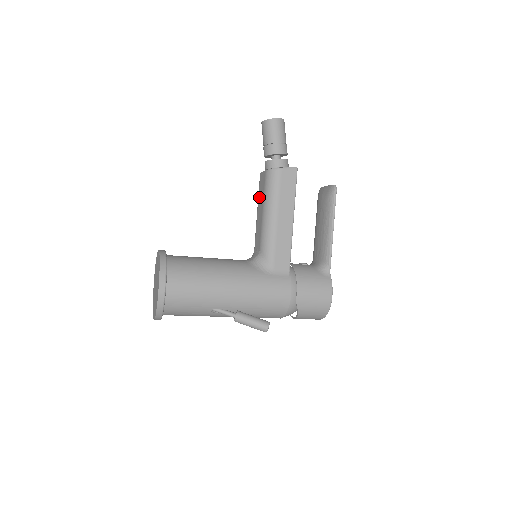
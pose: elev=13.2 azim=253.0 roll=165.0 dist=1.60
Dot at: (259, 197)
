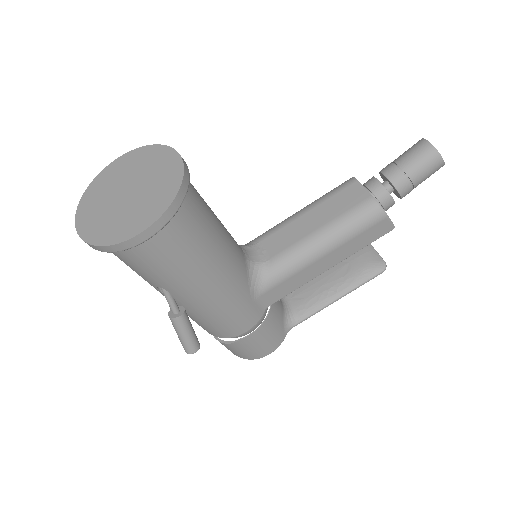
Dot at: (328, 203)
